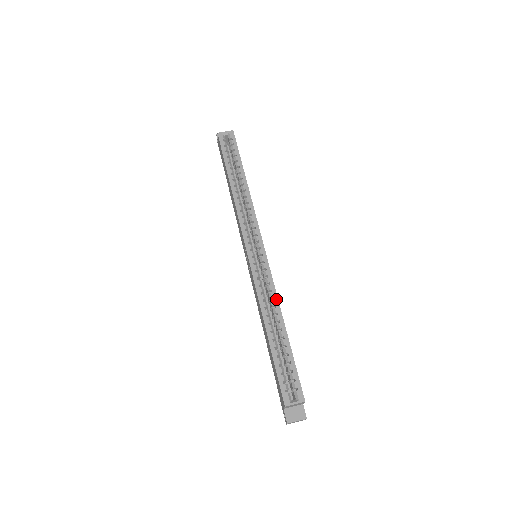
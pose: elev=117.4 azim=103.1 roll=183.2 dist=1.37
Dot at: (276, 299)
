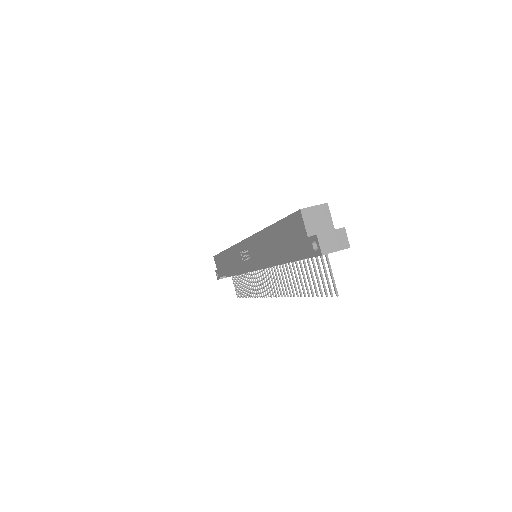
Dot at: occluded
